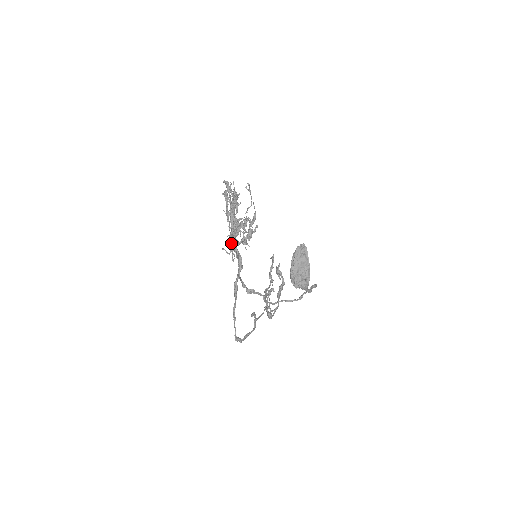
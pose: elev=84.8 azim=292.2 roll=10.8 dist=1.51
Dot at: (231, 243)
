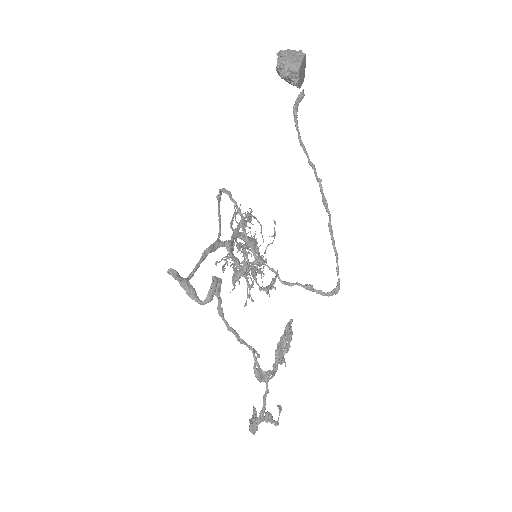
Dot at: (230, 265)
